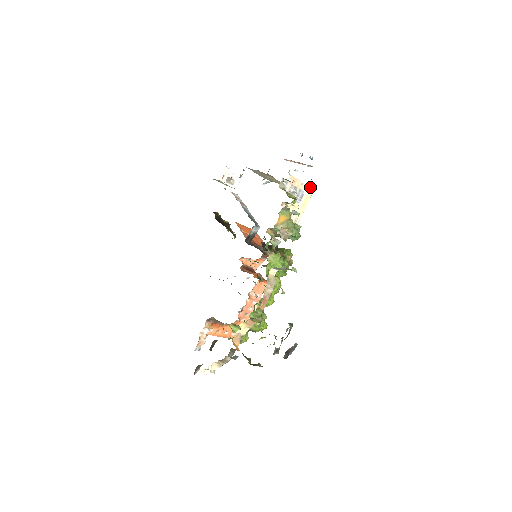
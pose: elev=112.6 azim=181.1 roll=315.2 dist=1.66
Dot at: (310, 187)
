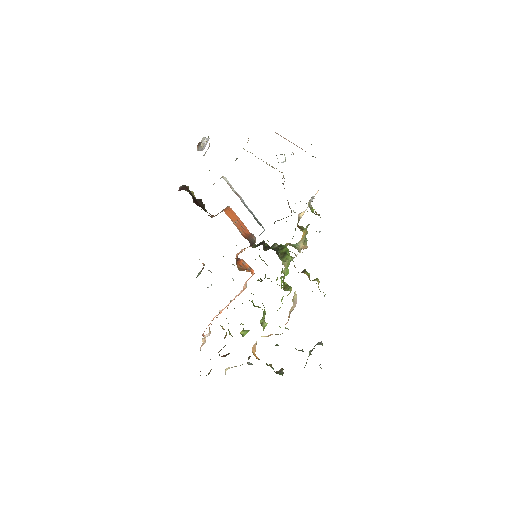
Dot at: occluded
